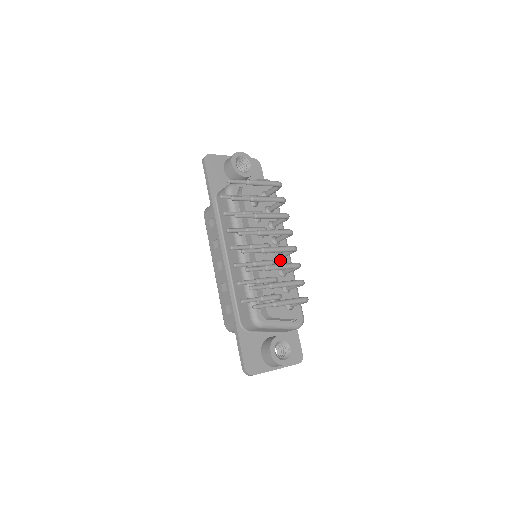
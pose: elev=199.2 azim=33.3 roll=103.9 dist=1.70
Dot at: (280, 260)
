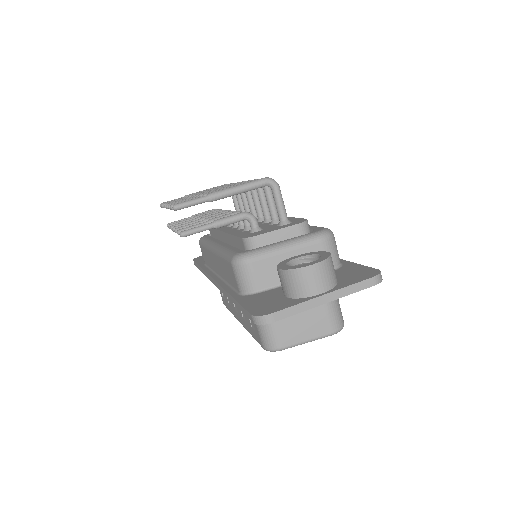
Dot at: occluded
